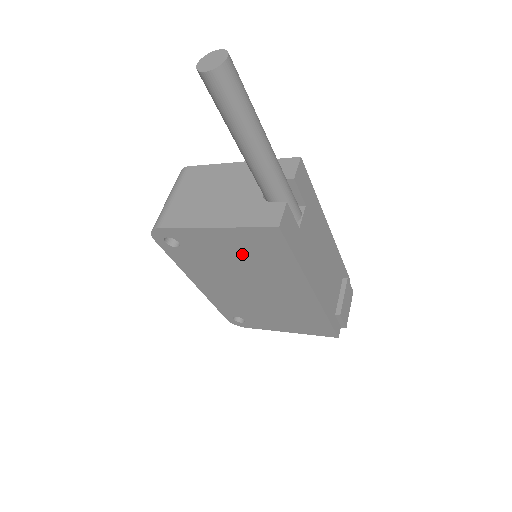
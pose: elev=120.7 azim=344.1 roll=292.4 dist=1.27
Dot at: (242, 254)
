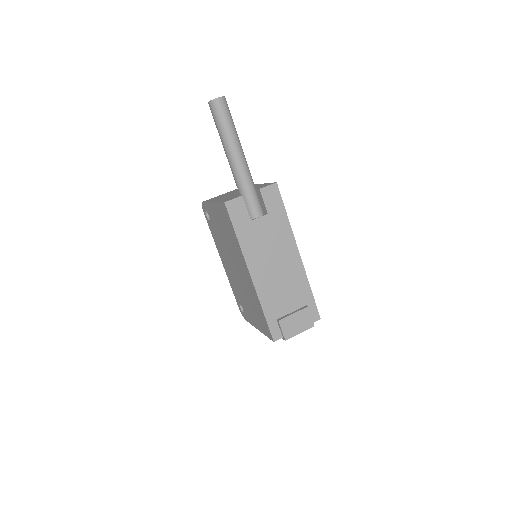
Dot at: (224, 229)
